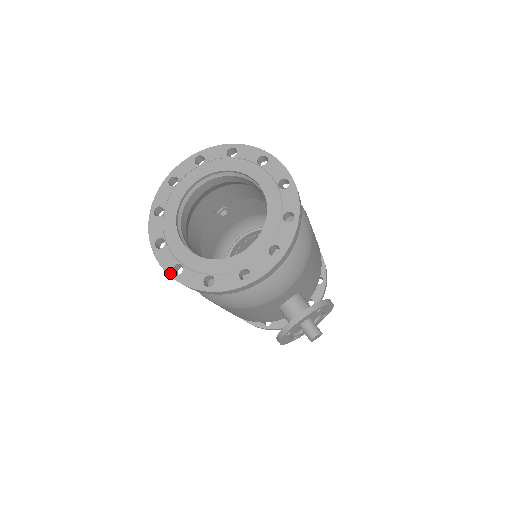
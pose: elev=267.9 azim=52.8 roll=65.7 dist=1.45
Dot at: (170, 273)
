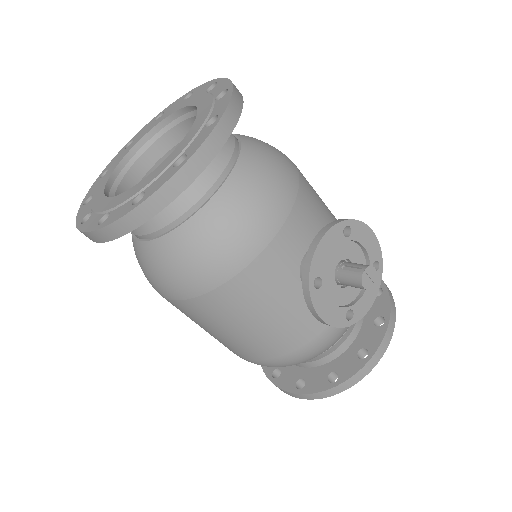
Dot at: (94, 228)
